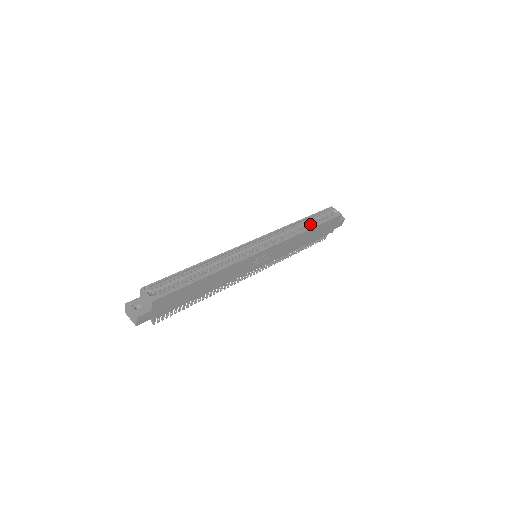
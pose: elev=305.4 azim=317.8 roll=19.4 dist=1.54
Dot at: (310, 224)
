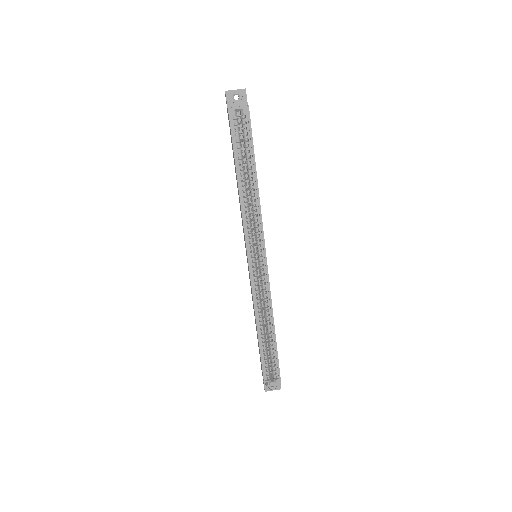
Dot at: occluded
